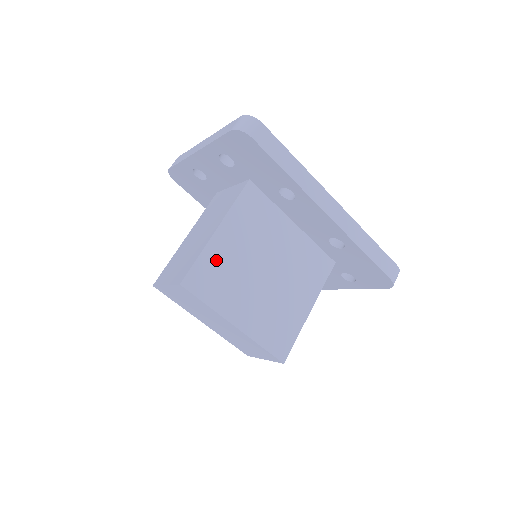
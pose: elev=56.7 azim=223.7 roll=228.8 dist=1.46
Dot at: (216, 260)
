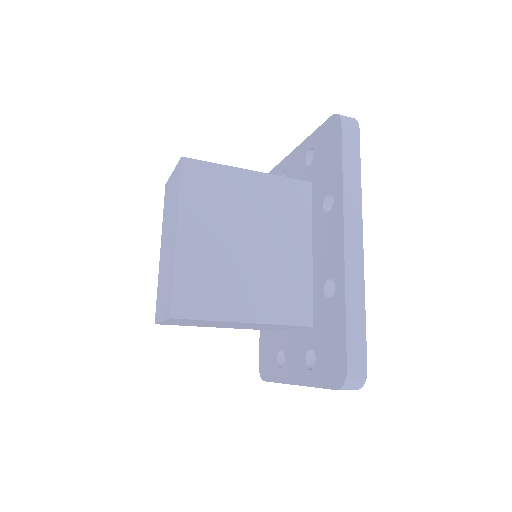
Dot at: (225, 182)
